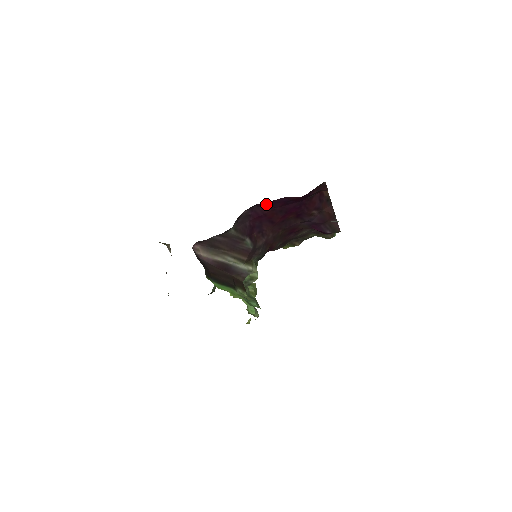
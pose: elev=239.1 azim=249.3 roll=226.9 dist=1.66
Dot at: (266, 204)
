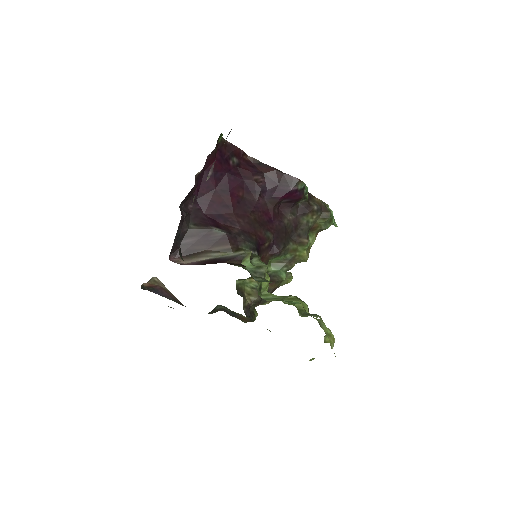
Dot at: (202, 190)
